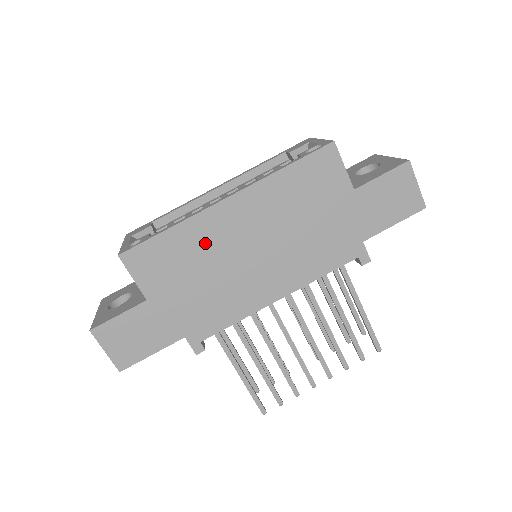
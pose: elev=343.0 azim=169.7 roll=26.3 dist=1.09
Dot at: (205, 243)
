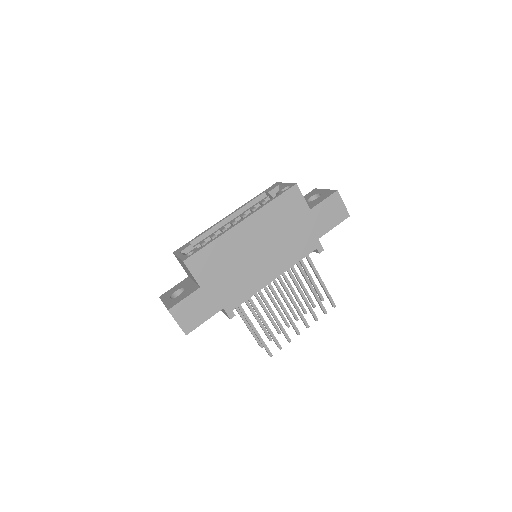
Dot at: (231, 249)
